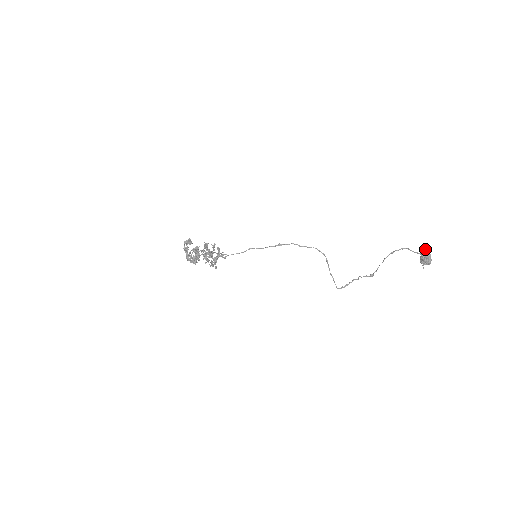
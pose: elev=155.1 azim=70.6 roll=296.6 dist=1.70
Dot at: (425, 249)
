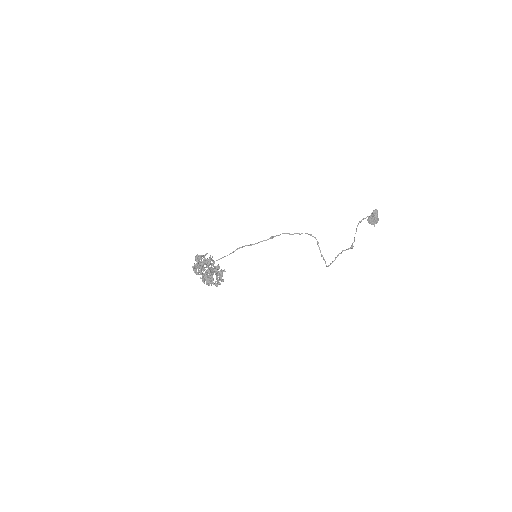
Dot at: (374, 211)
